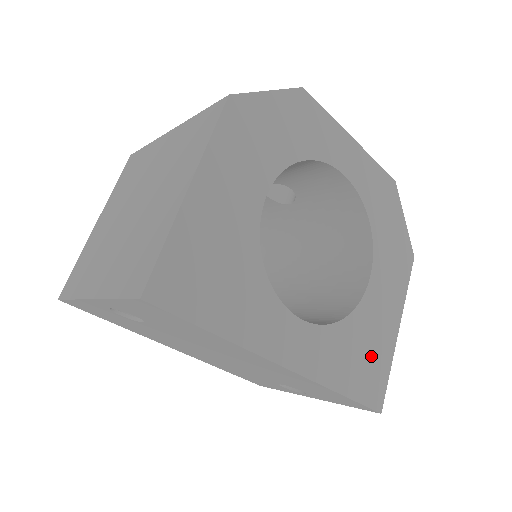
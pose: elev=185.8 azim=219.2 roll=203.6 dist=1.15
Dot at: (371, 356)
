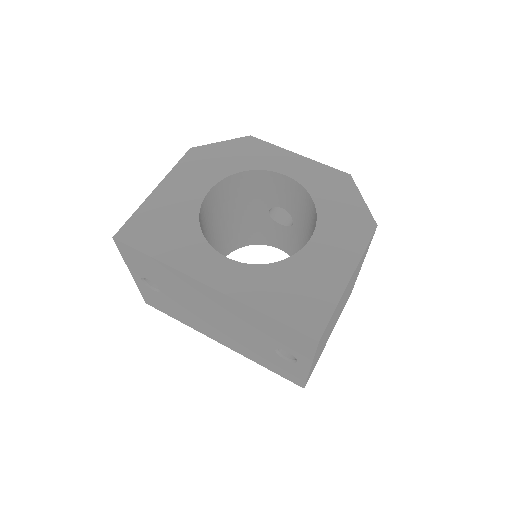
Dot at: (308, 293)
